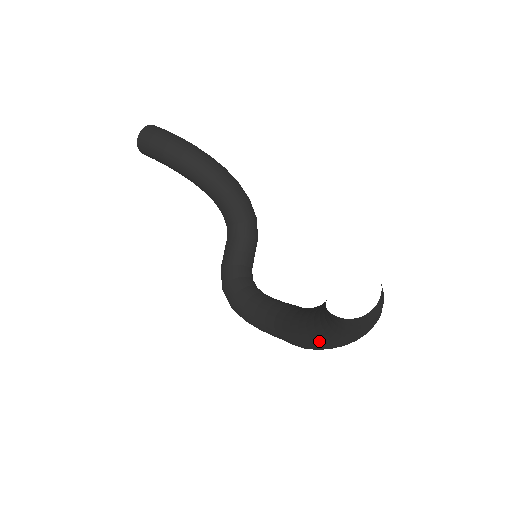
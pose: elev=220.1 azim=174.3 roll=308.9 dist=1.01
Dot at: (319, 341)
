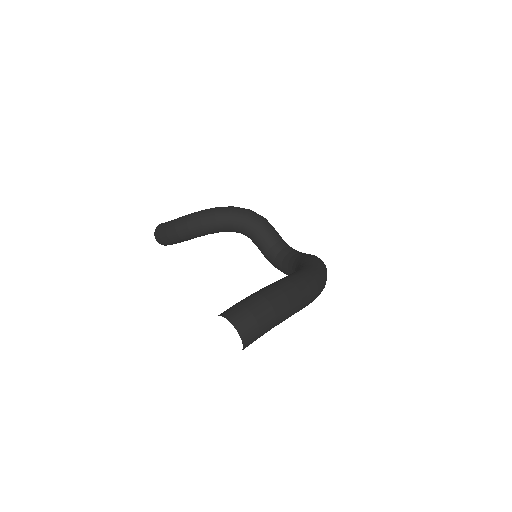
Dot at: occluded
